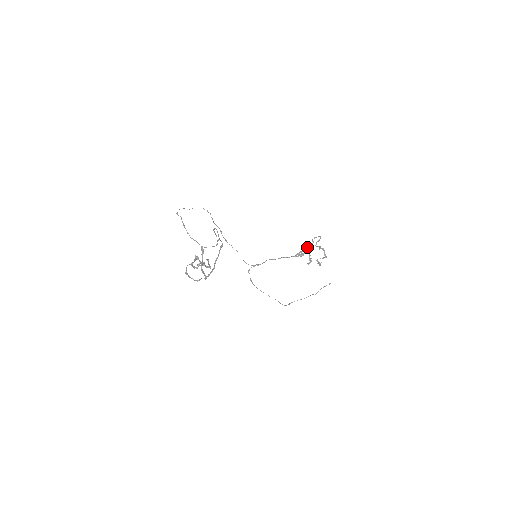
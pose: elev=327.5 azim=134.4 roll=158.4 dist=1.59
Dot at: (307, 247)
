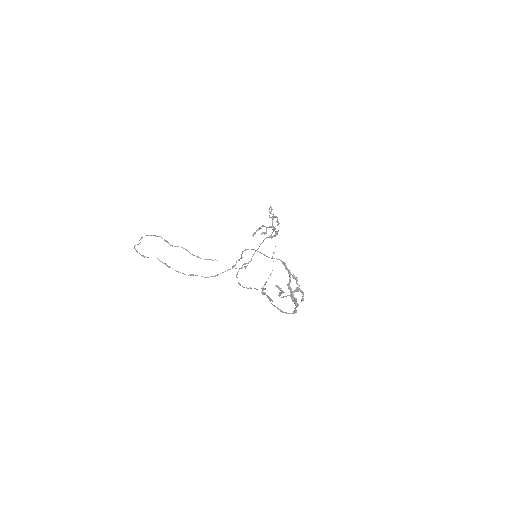
Dot at: (272, 222)
